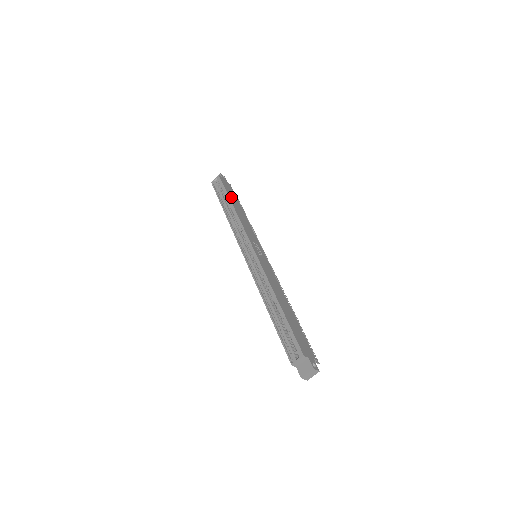
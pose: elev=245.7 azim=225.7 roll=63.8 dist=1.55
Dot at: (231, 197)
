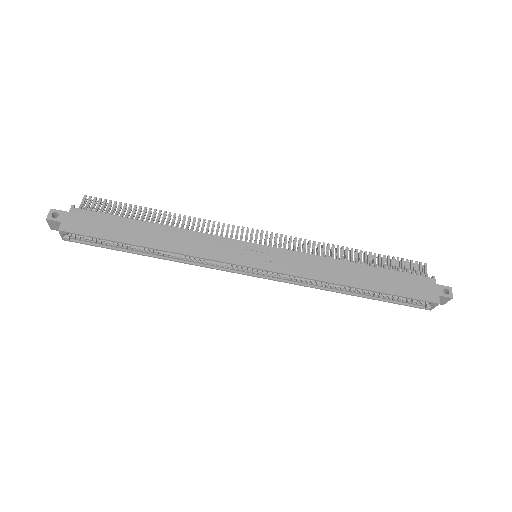
Dot at: (125, 236)
